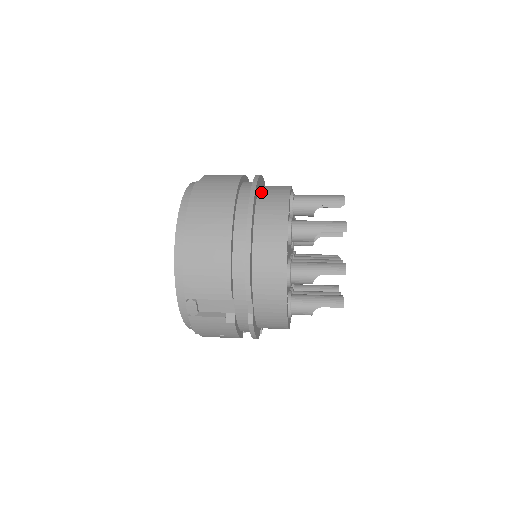
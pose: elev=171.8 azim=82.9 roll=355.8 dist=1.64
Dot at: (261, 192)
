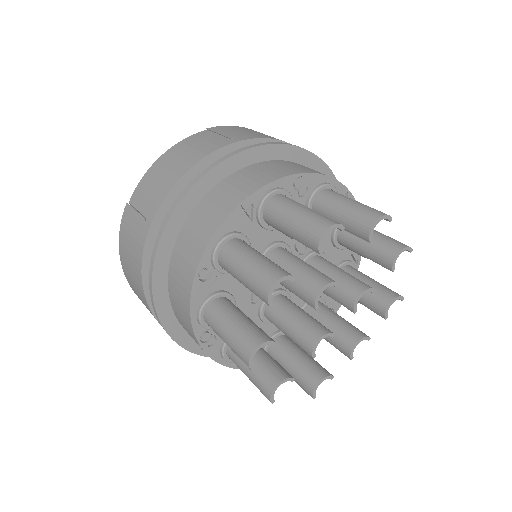
Dot at: (178, 242)
